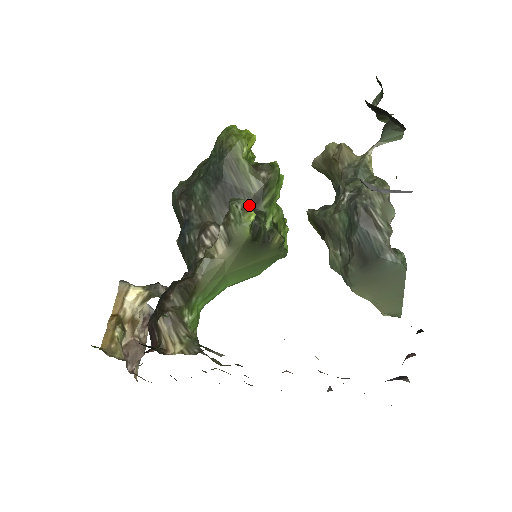
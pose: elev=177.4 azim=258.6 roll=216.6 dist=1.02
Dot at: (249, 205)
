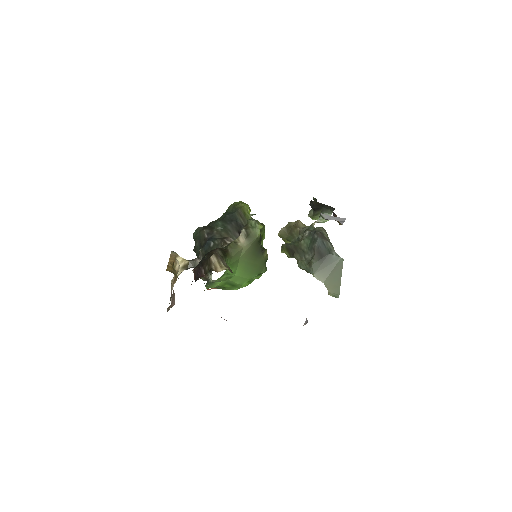
Dot at: (259, 222)
